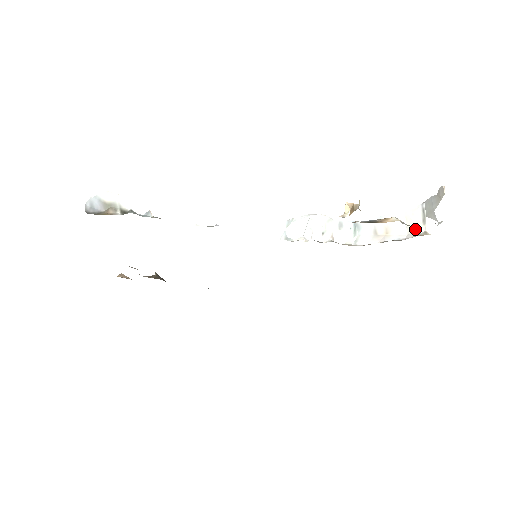
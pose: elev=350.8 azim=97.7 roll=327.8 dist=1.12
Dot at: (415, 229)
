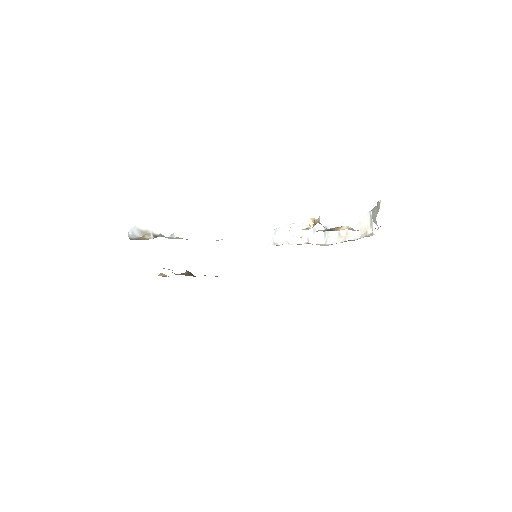
Dot at: (365, 231)
